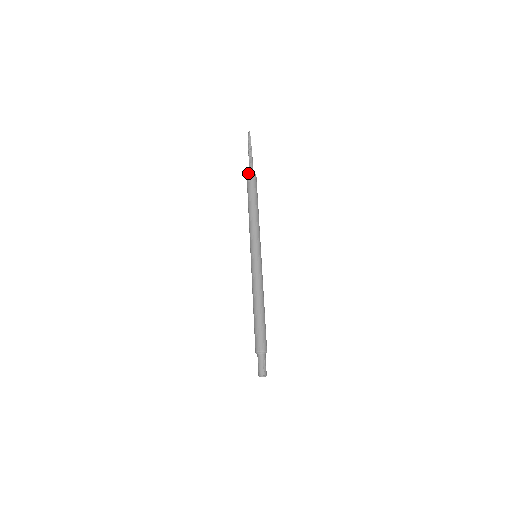
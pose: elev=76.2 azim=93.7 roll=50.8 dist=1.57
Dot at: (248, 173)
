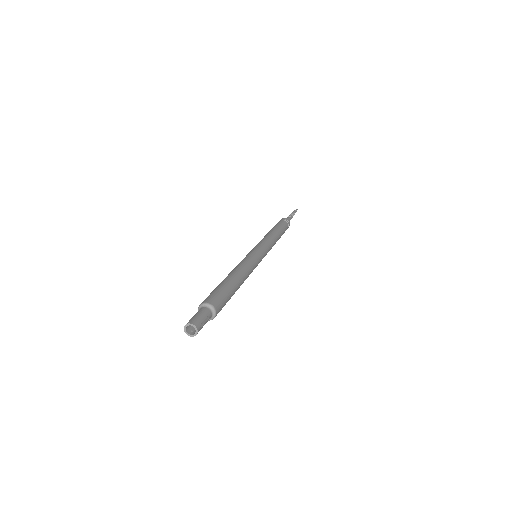
Dot at: (286, 218)
